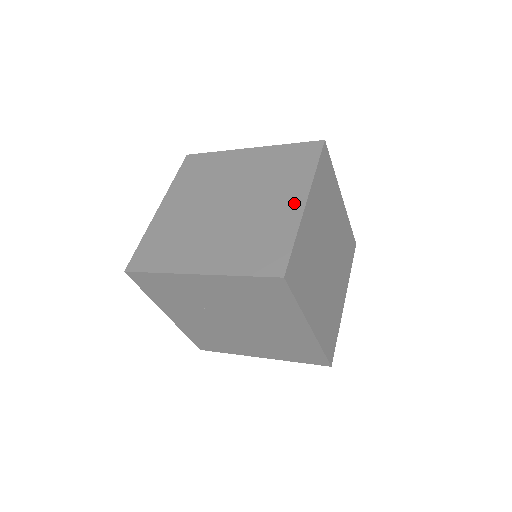
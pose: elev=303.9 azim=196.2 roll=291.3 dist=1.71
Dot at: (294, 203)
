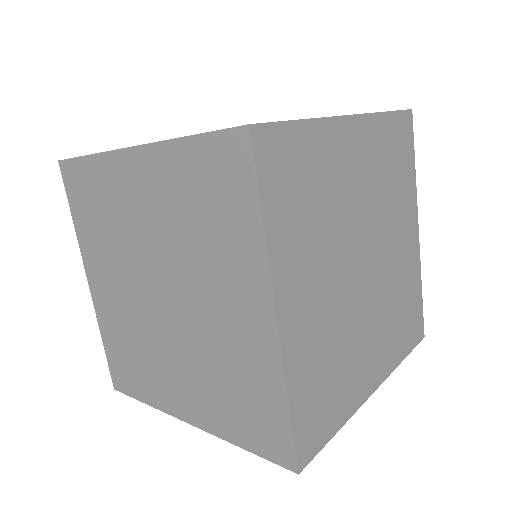
Dot at: occluded
